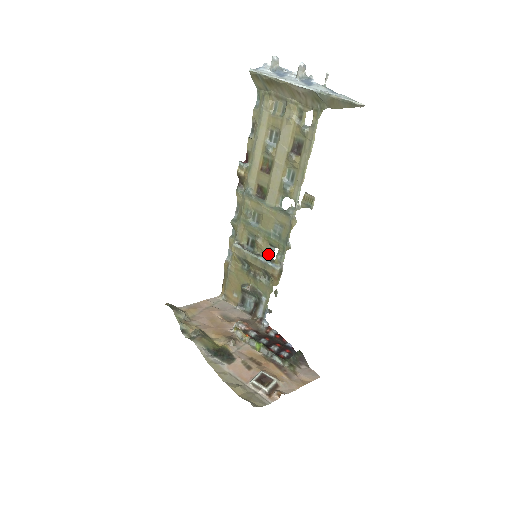
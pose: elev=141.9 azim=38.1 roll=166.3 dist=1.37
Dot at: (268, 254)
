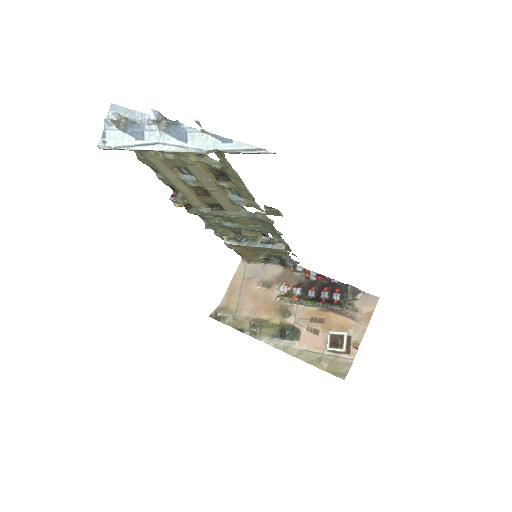
Dot at: (263, 236)
